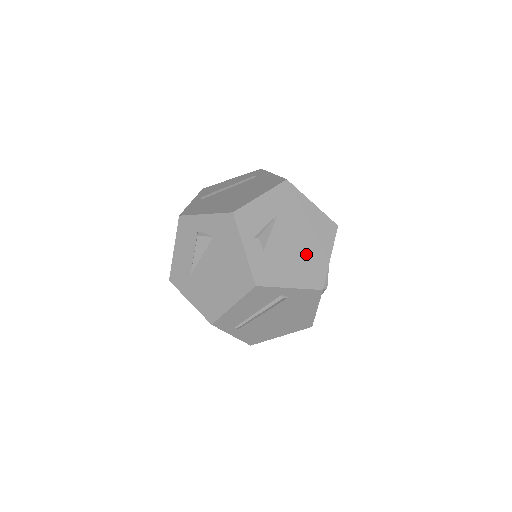
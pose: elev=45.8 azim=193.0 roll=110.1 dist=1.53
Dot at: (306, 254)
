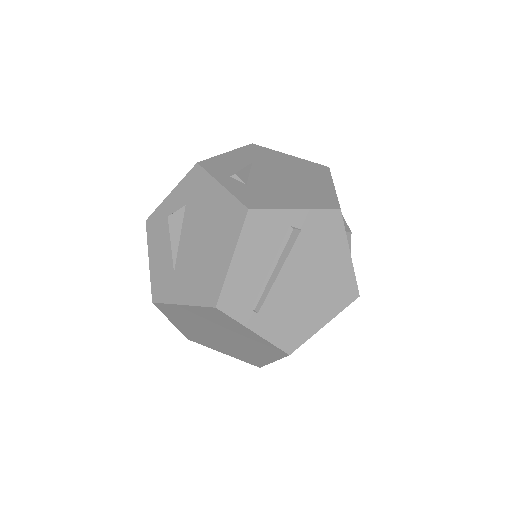
Dot at: (302, 185)
